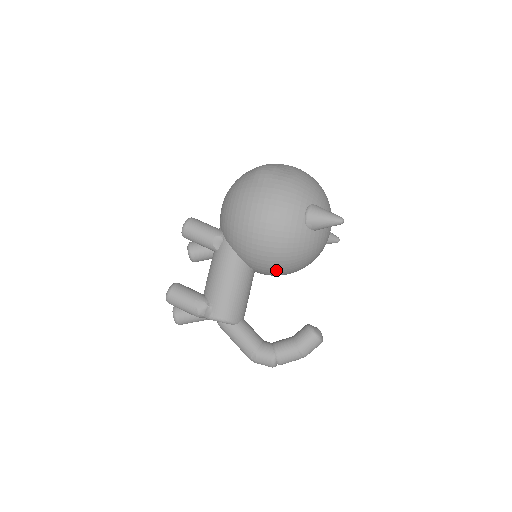
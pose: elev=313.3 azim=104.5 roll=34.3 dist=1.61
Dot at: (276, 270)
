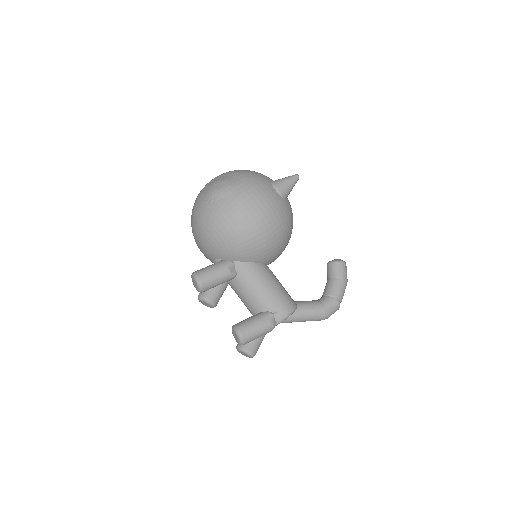
Dot at: (284, 248)
